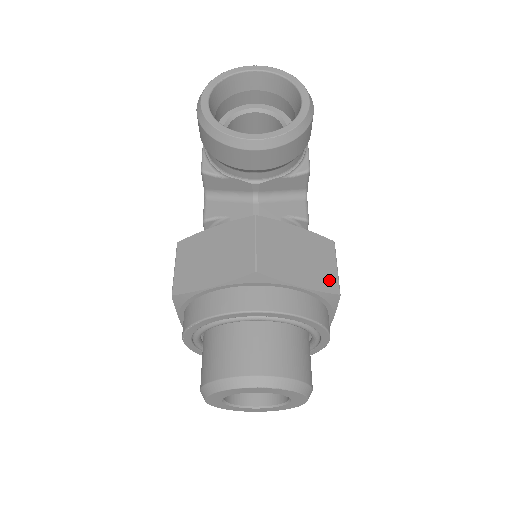
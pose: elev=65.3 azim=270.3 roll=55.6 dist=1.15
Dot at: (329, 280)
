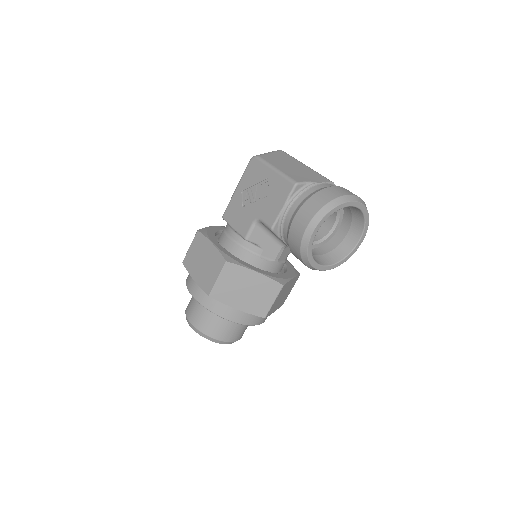
Dot at: occluded
